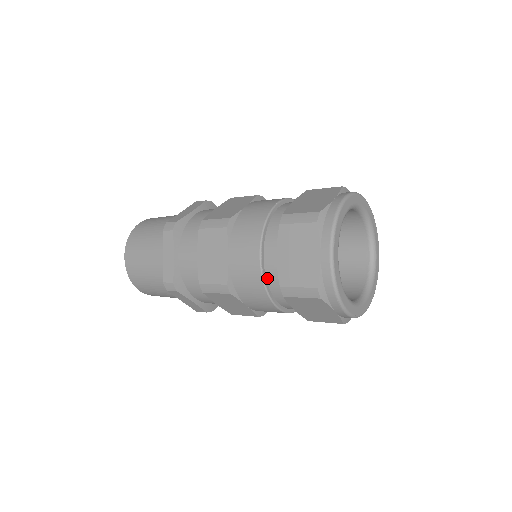
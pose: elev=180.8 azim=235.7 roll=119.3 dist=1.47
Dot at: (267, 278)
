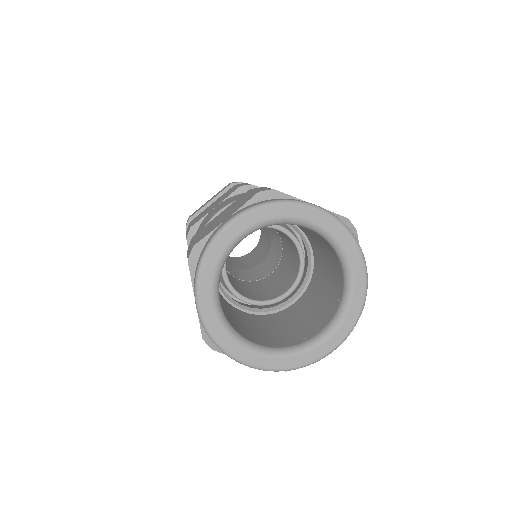
Dot at: occluded
